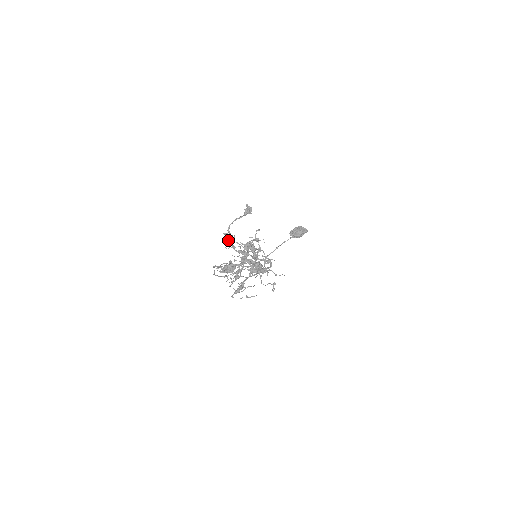
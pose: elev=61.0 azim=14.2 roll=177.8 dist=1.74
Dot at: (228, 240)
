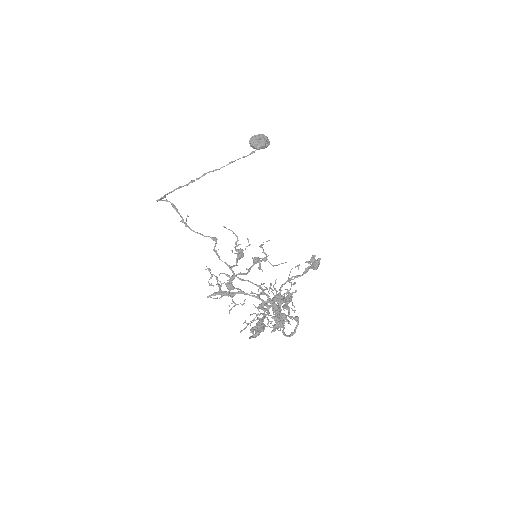
Dot at: (280, 306)
